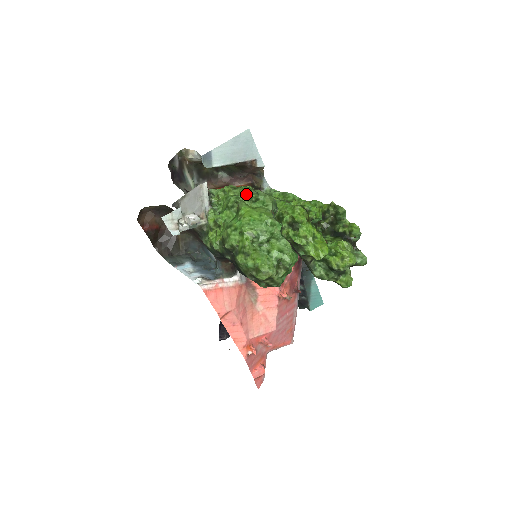
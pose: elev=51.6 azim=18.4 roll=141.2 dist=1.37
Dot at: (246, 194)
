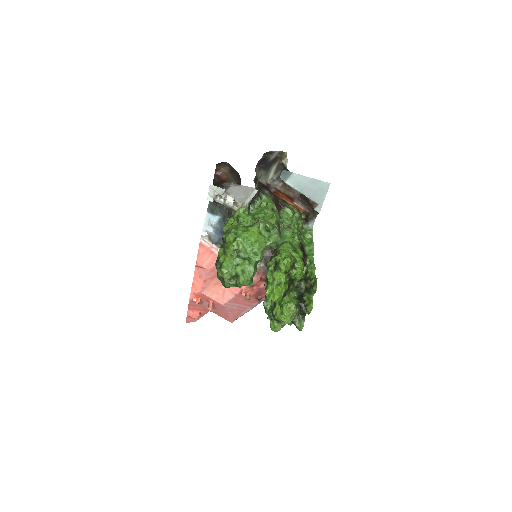
Dot at: (270, 221)
